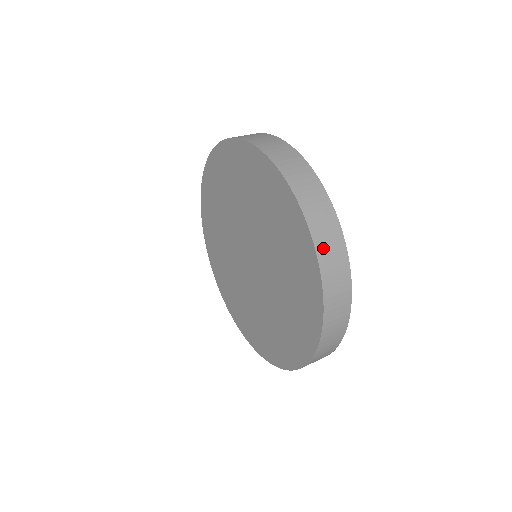
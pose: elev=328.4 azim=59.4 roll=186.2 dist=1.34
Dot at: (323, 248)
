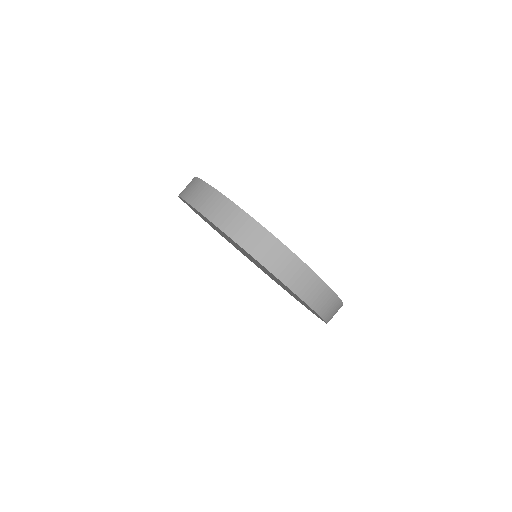
Dot at: (328, 315)
